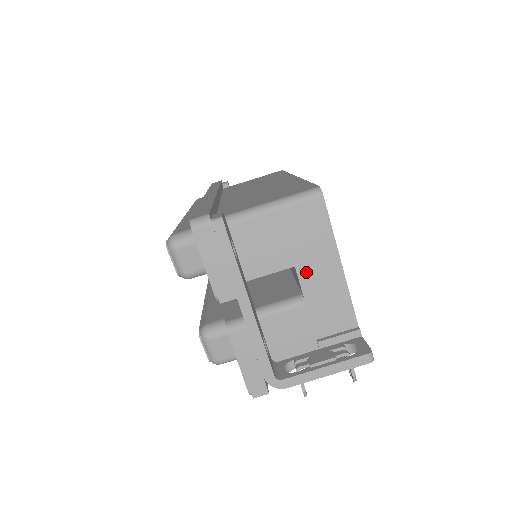
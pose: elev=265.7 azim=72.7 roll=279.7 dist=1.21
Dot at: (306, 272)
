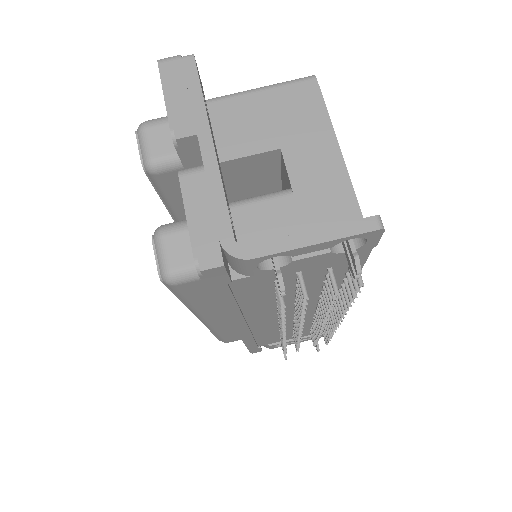
Dot at: (295, 155)
